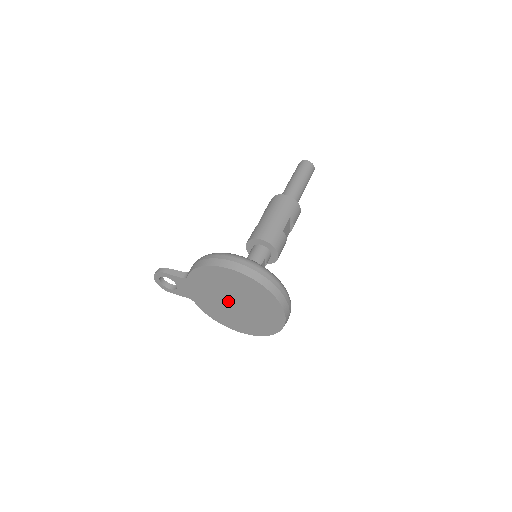
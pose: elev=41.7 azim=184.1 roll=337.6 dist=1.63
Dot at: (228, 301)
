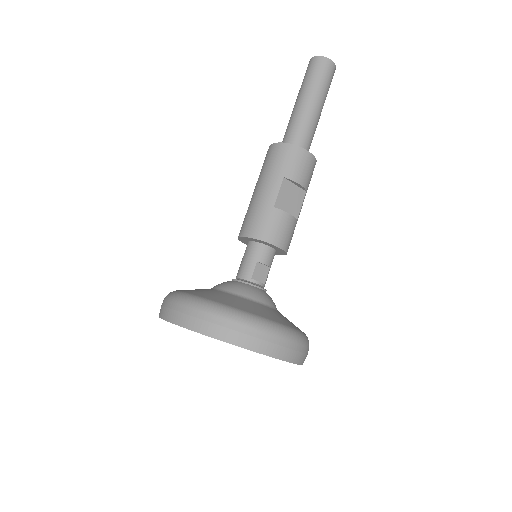
Dot at: occluded
